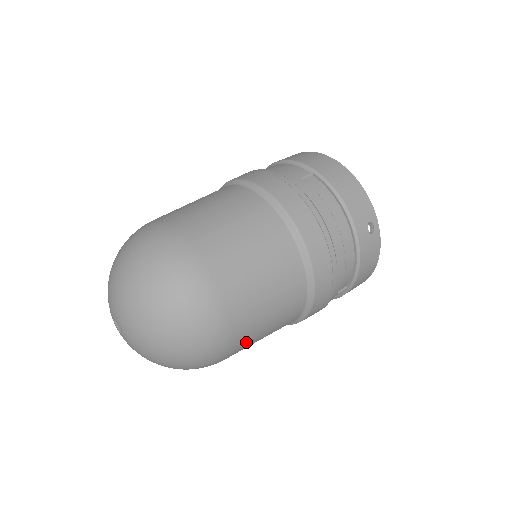
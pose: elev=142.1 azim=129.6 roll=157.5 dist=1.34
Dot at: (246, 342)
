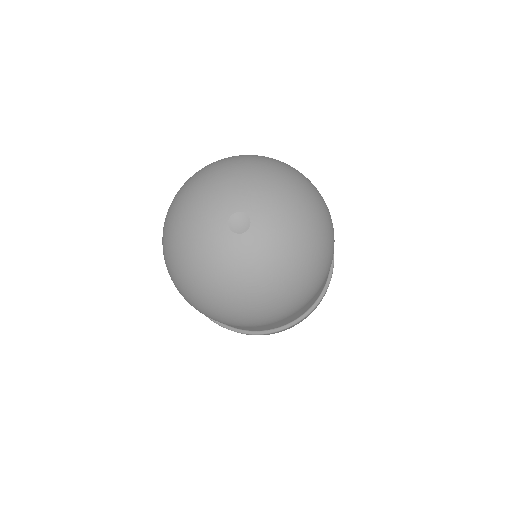
Dot at: occluded
